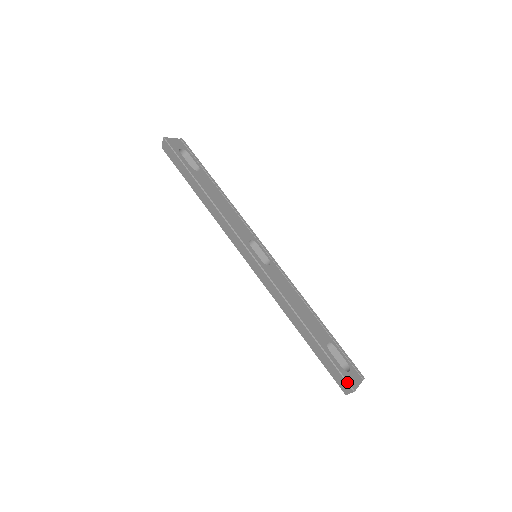
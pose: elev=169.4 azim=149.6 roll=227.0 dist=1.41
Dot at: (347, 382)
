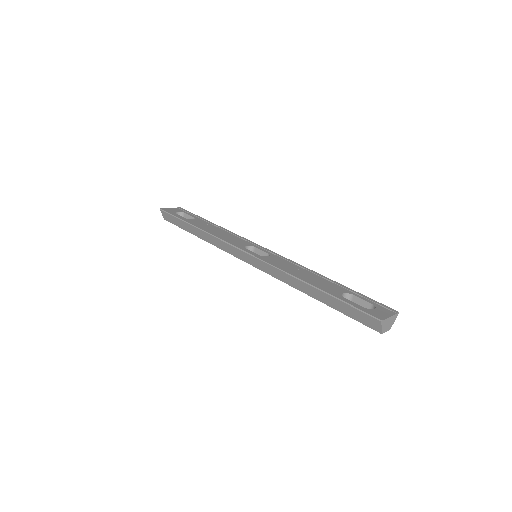
Dot at: (370, 315)
